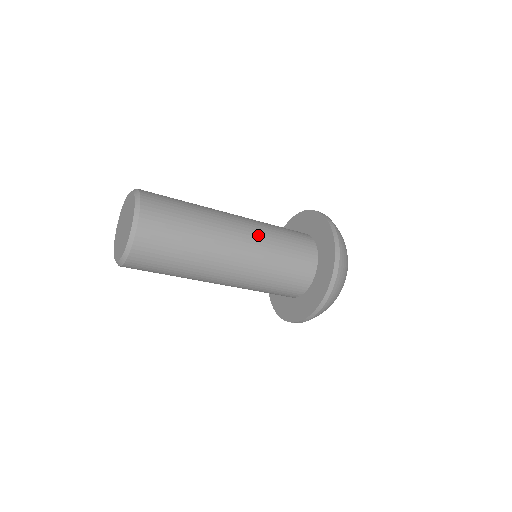
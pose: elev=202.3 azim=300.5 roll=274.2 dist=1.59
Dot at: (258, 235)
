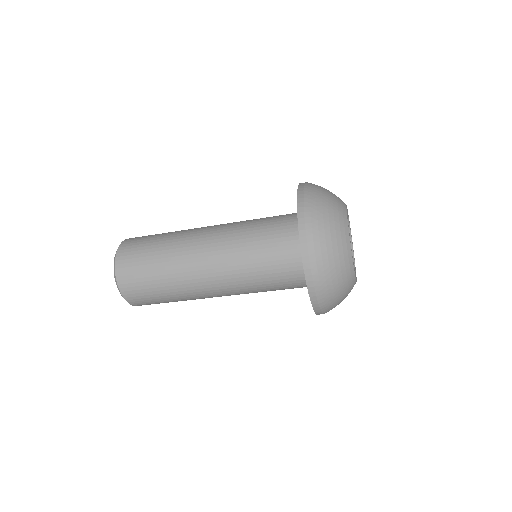
Dot at: (228, 263)
